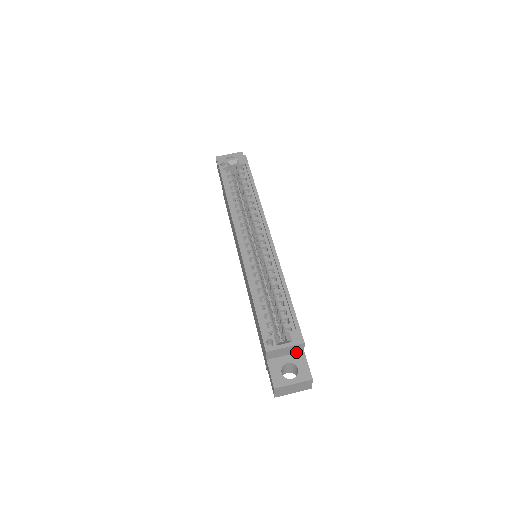
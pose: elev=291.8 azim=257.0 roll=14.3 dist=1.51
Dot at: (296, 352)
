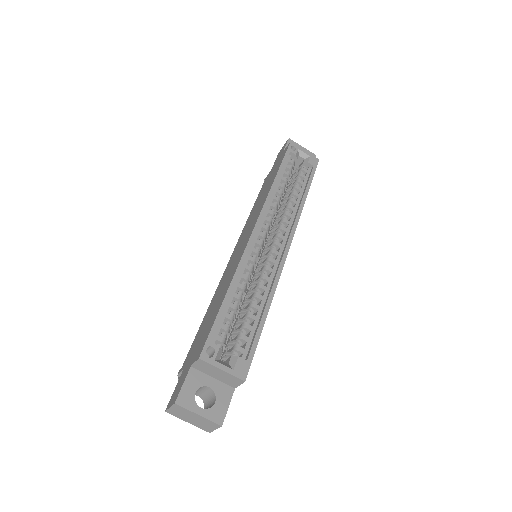
Dot at: (227, 383)
